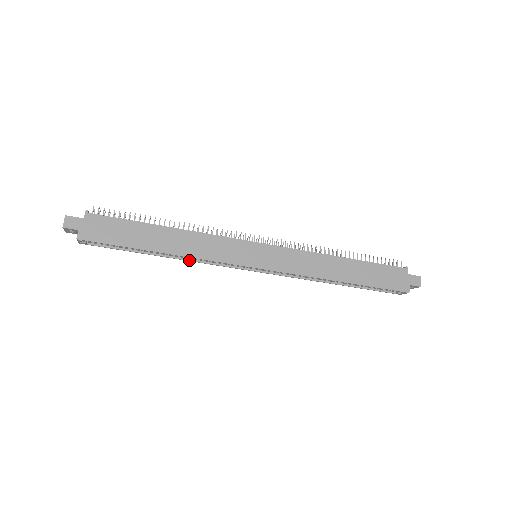
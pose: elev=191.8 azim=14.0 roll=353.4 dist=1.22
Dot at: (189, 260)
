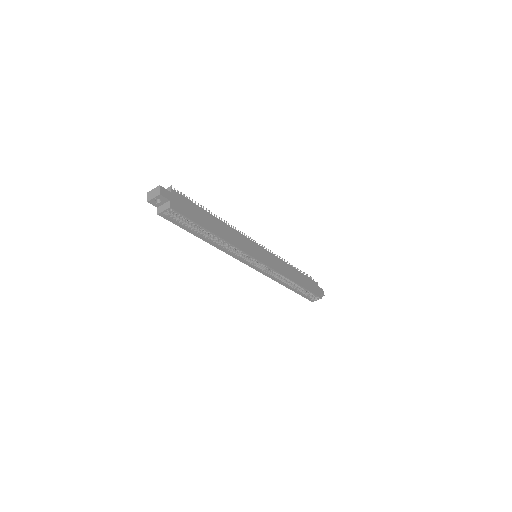
Dot at: (222, 249)
